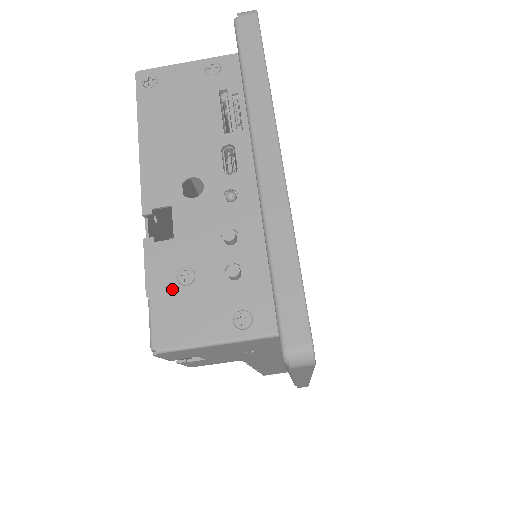
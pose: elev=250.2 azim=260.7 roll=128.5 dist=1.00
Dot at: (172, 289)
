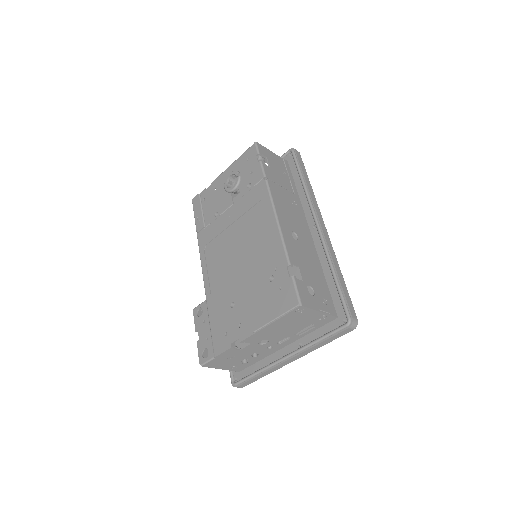
Dot at: (224, 359)
